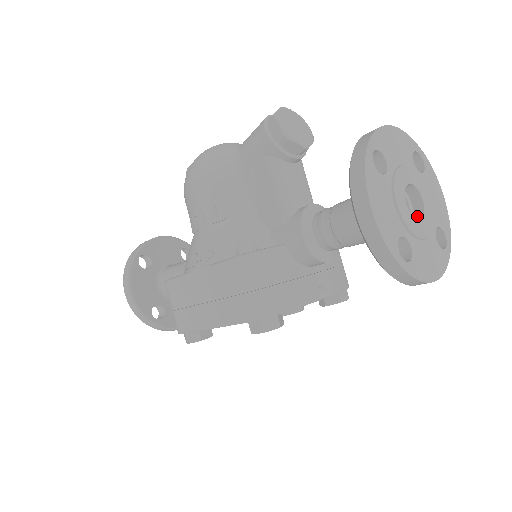
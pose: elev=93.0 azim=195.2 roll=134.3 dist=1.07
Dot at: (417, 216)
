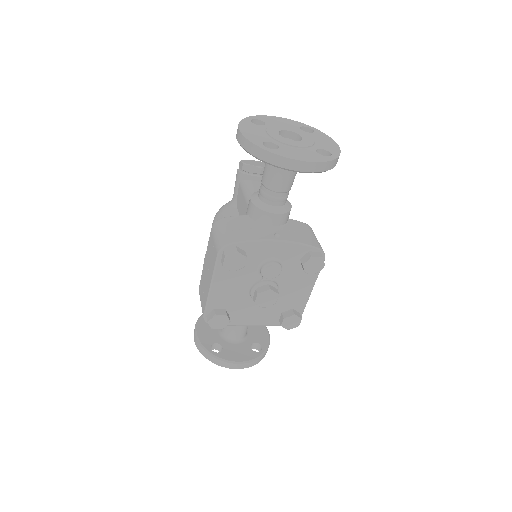
Dot at: occluded
